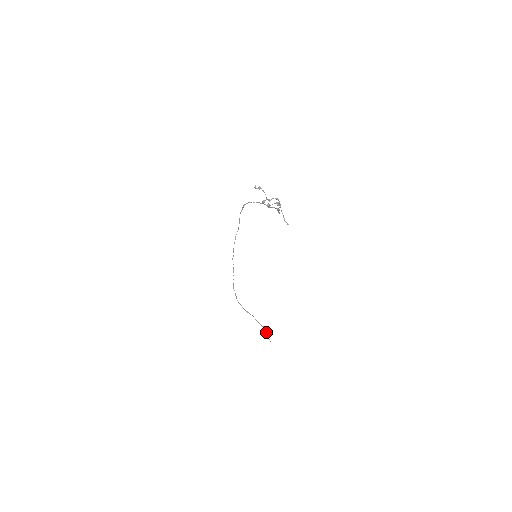
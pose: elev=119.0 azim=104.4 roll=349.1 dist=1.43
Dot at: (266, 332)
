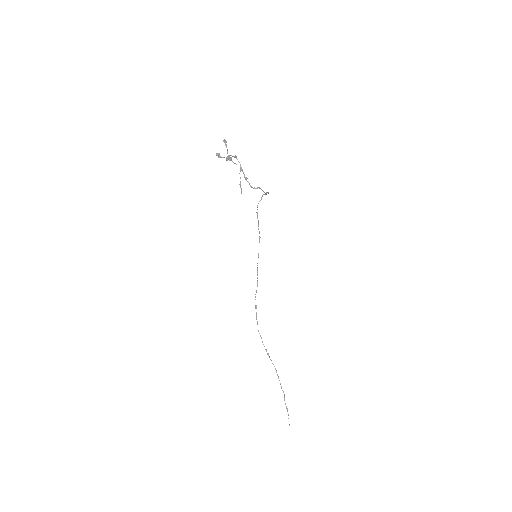
Dot at: occluded
